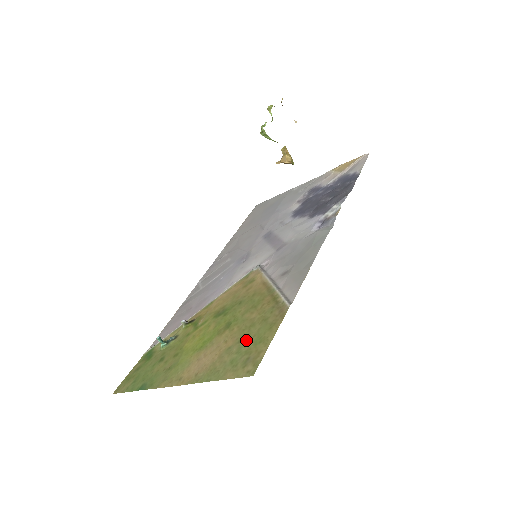
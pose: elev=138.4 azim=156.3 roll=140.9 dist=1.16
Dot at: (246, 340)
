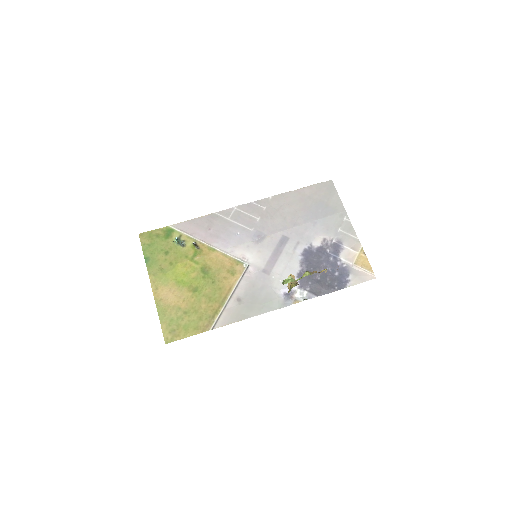
Dot at: (186, 317)
